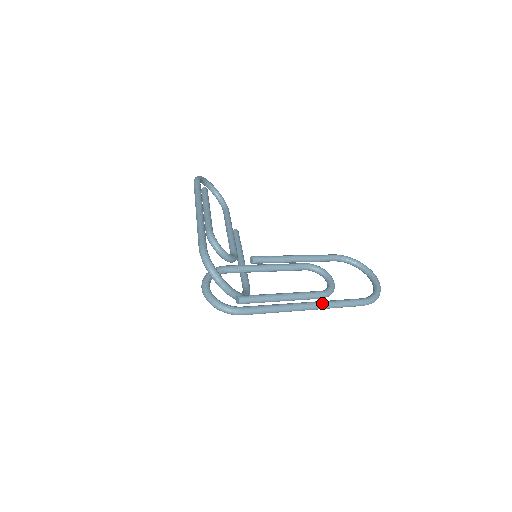
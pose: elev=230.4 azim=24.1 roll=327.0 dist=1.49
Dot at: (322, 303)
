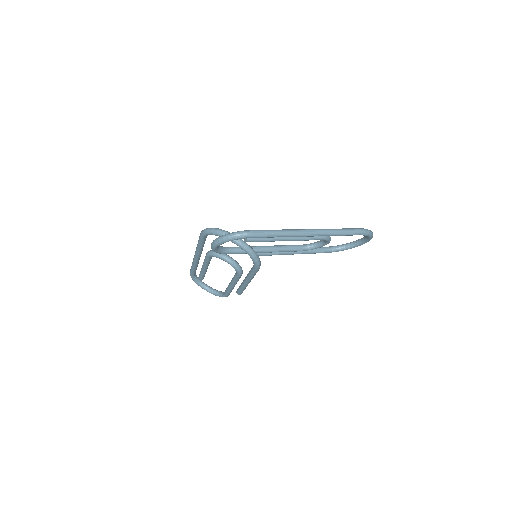
Dot at: (321, 229)
